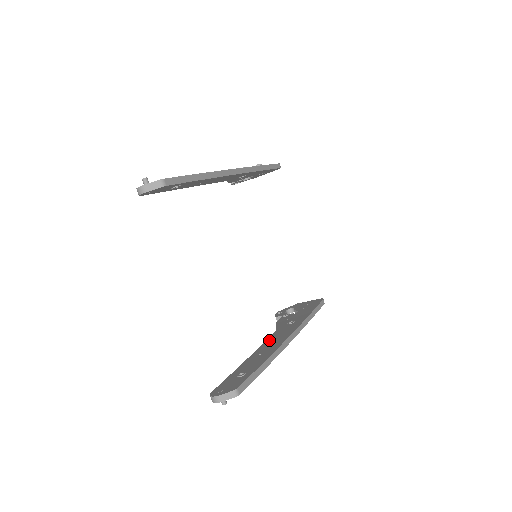
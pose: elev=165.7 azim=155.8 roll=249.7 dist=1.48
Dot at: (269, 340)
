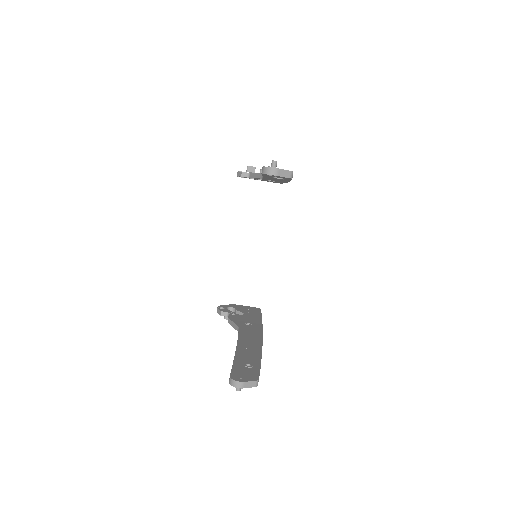
Dot at: (242, 336)
